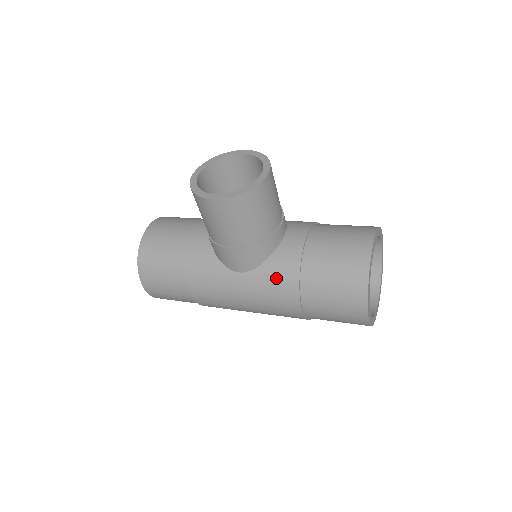
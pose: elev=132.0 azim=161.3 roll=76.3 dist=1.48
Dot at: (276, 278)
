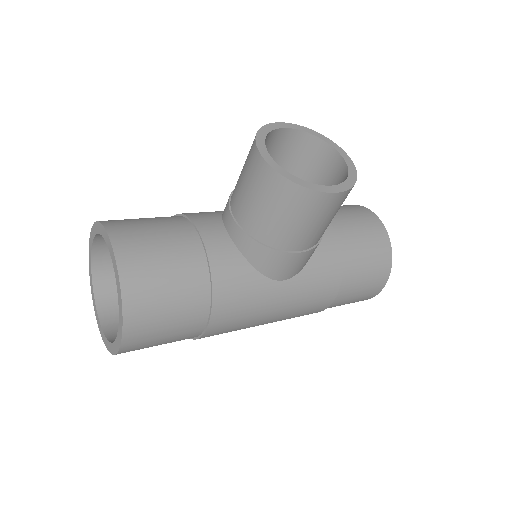
Dot at: (322, 276)
